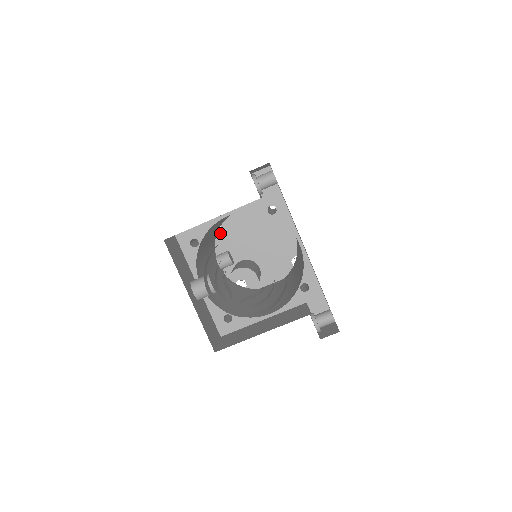
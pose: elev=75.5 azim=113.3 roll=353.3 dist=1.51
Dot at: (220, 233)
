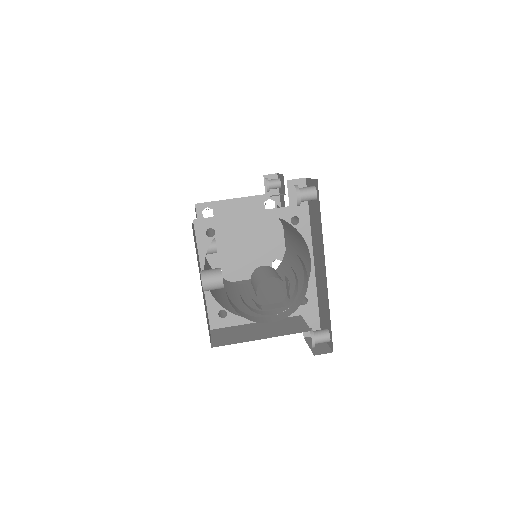
Dot at: occluded
